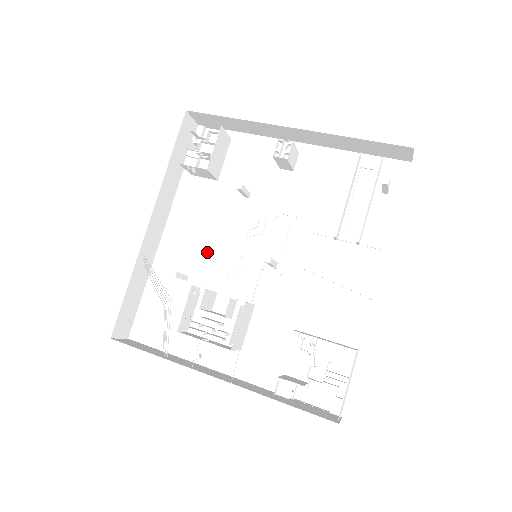
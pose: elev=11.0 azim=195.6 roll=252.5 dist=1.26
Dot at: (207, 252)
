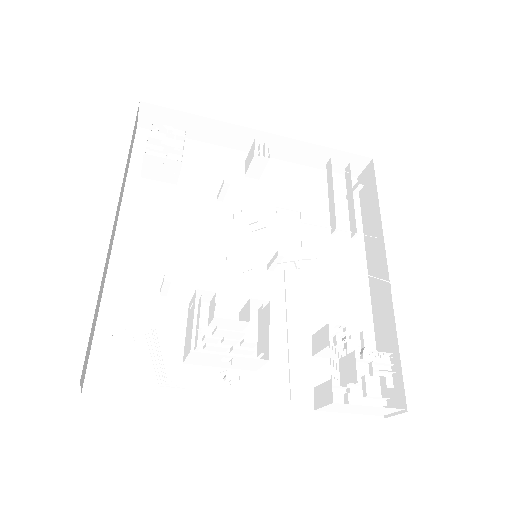
Dot at: (182, 262)
